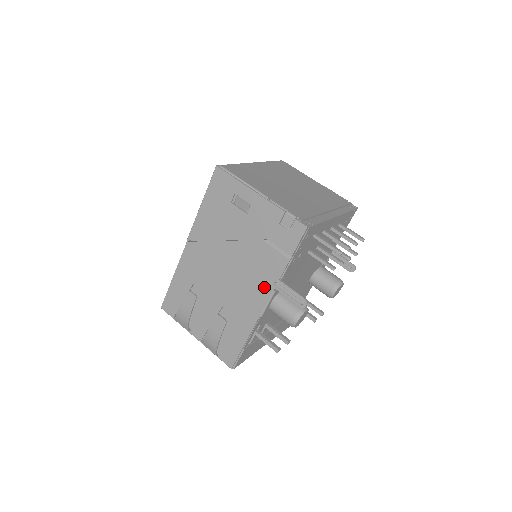
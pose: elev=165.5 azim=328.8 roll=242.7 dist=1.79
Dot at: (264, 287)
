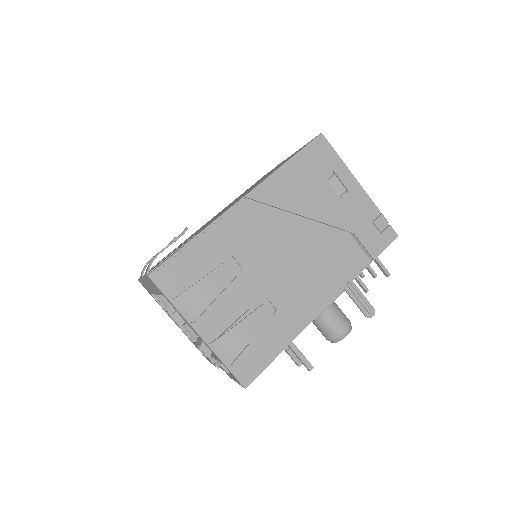
Dot at: (332, 285)
